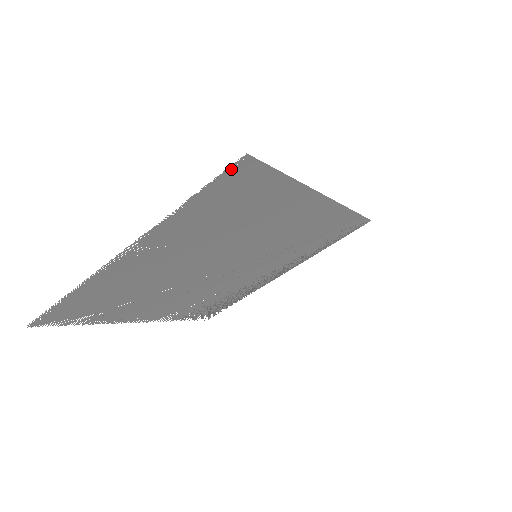
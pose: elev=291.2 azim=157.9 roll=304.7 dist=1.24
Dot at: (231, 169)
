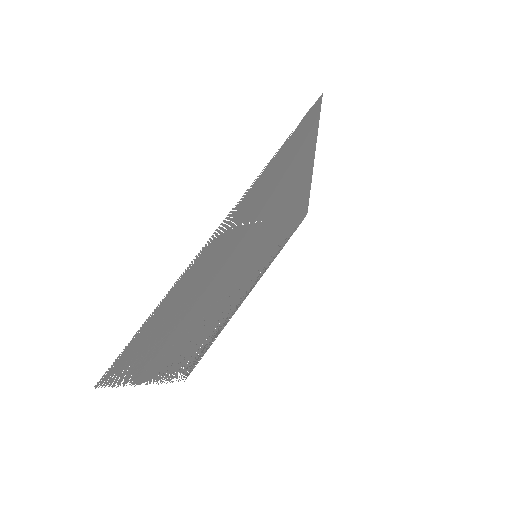
Dot at: (310, 111)
